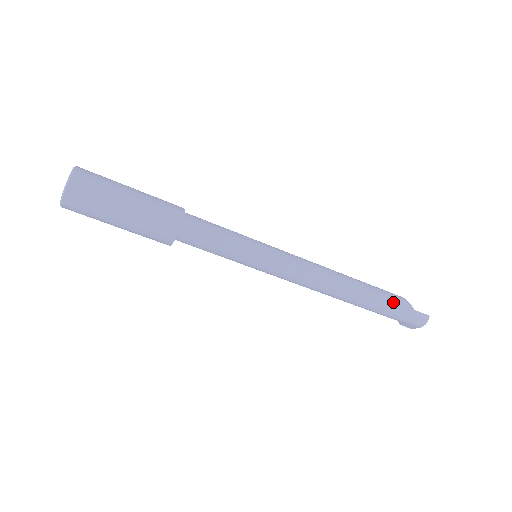
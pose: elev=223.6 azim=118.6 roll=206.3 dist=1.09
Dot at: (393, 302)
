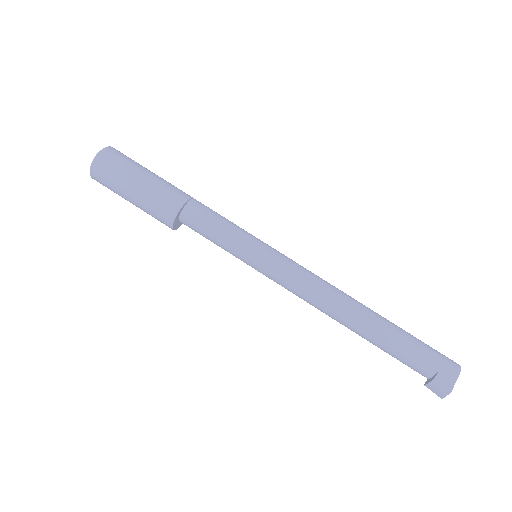
Dot at: (409, 334)
